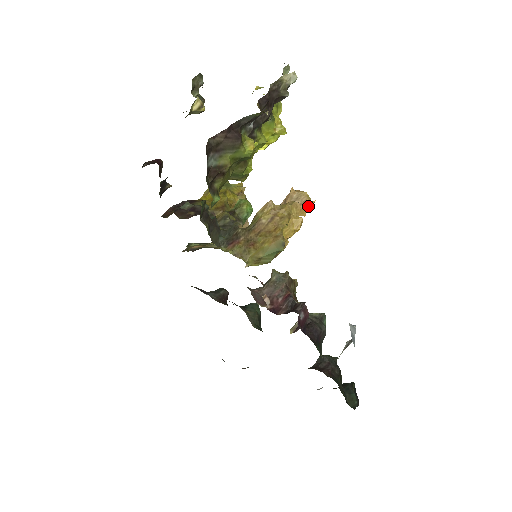
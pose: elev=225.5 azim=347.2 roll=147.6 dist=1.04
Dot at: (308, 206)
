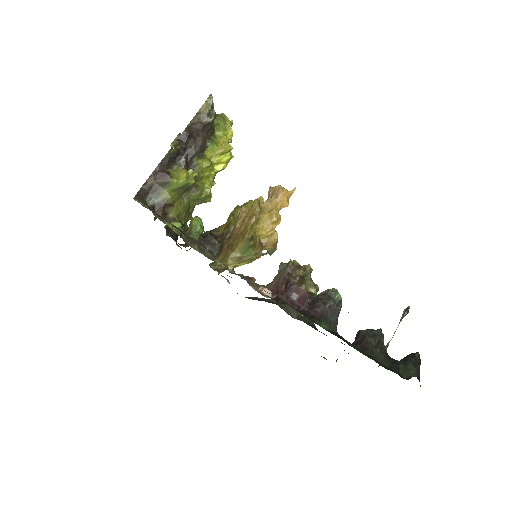
Dot at: (285, 196)
